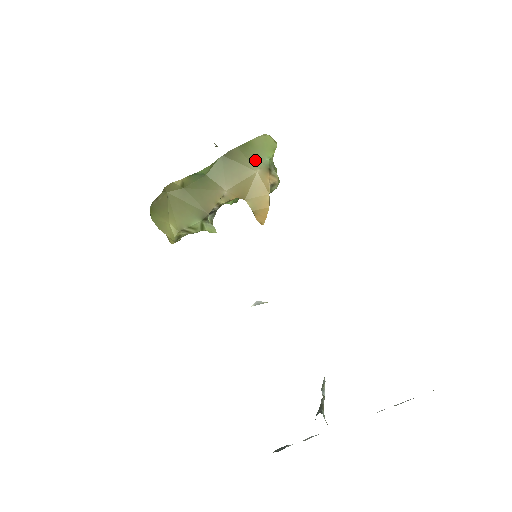
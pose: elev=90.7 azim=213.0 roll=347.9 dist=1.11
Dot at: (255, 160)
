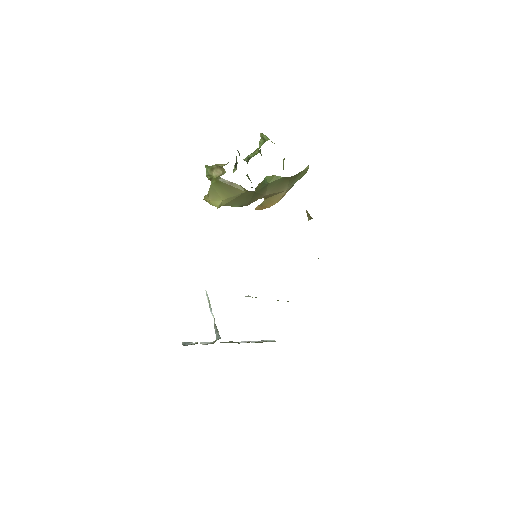
Dot at: (293, 183)
